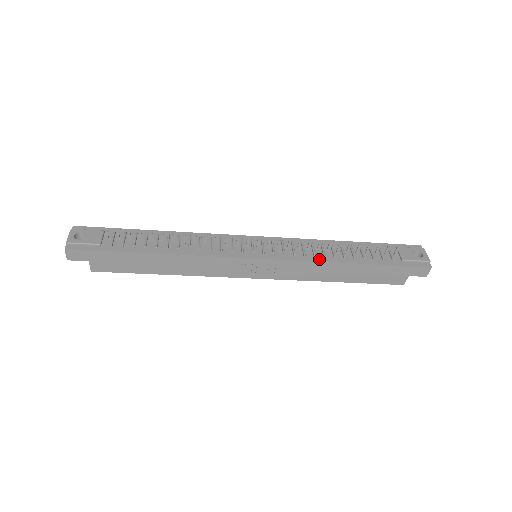
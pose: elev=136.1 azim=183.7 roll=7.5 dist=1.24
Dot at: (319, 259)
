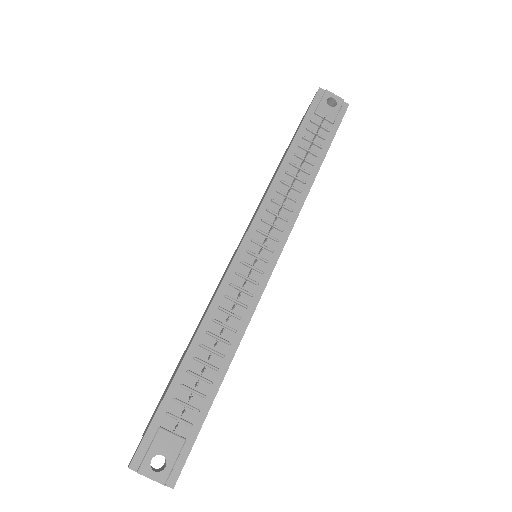
Dot at: (301, 200)
